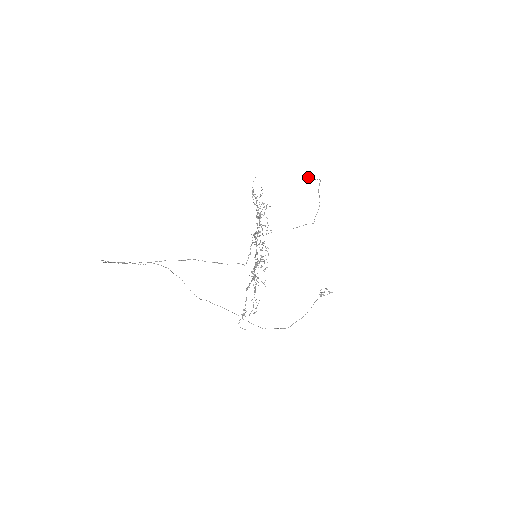
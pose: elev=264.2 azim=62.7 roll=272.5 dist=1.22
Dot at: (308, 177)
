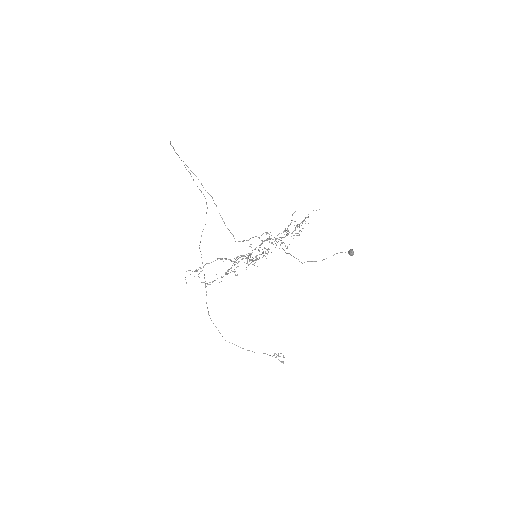
Dot at: (351, 252)
